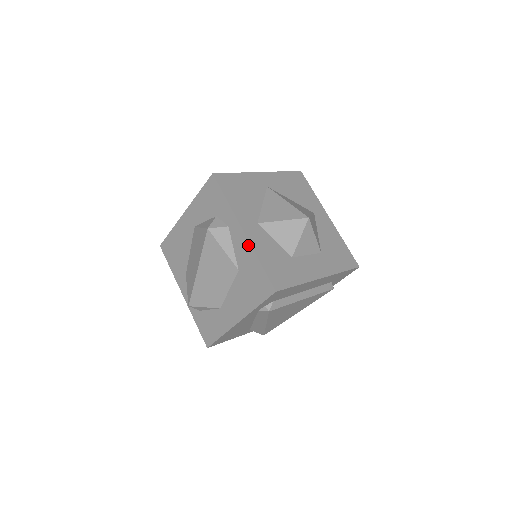
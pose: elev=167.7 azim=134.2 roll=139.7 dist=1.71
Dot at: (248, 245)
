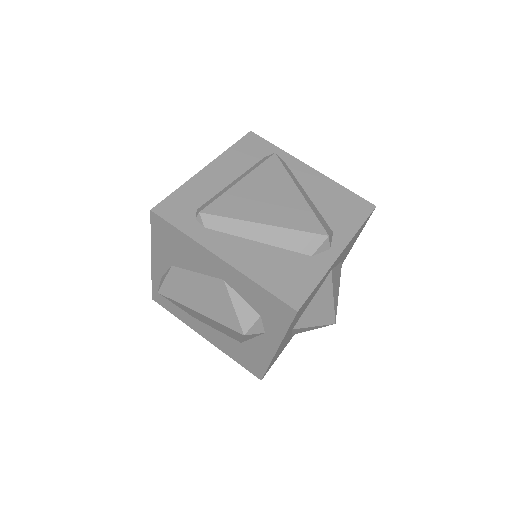
Dot at: (270, 357)
